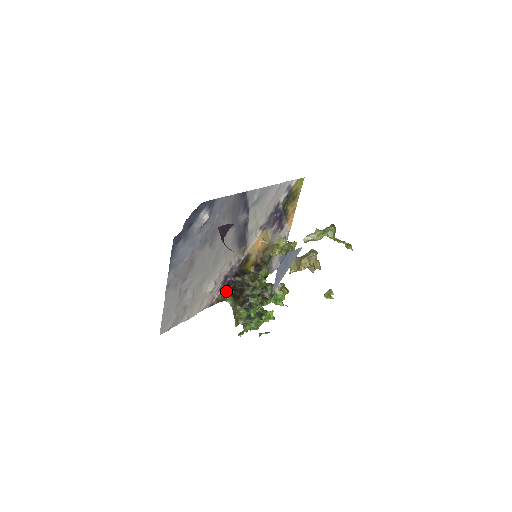
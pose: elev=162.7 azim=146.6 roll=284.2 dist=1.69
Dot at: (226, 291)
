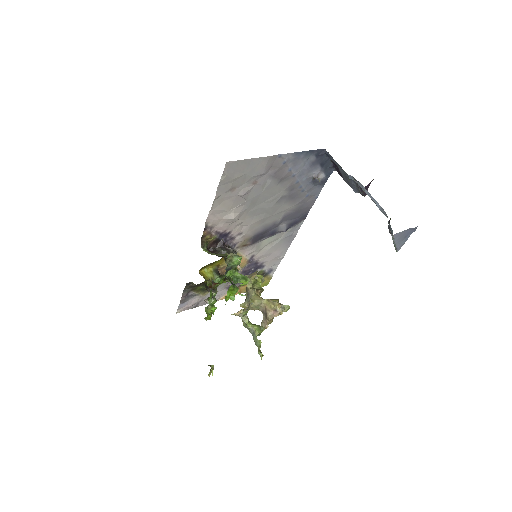
Dot at: (208, 243)
